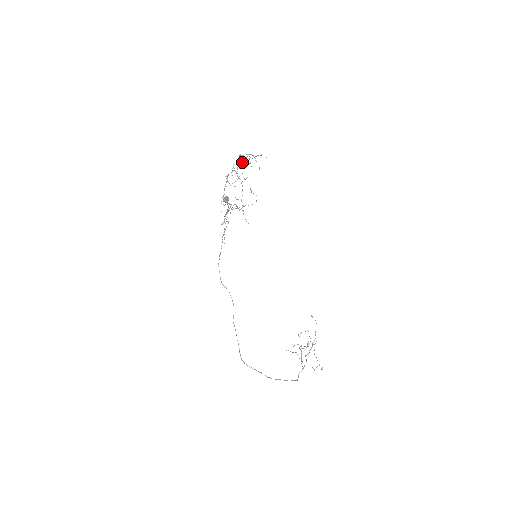
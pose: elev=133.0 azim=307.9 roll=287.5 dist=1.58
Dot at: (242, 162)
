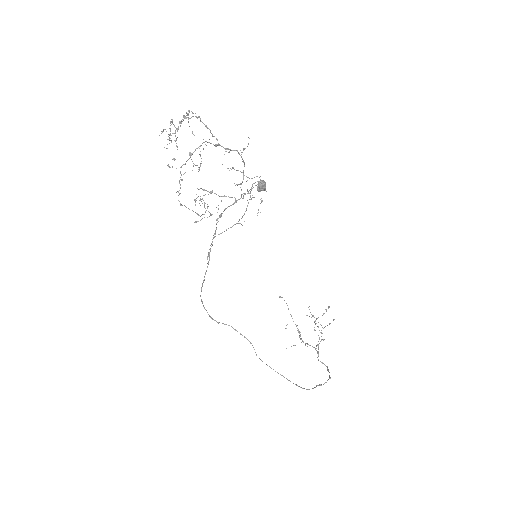
Dot at: (178, 129)
